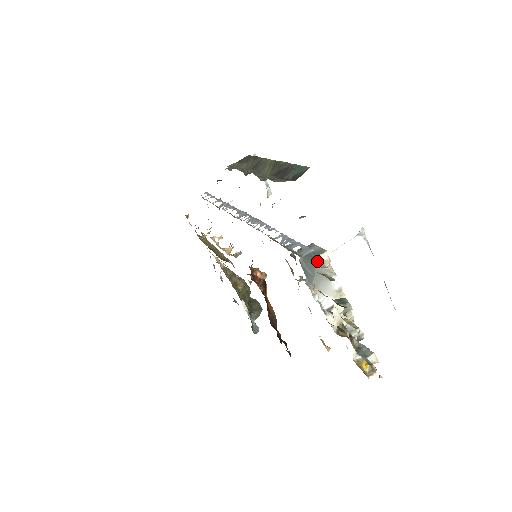
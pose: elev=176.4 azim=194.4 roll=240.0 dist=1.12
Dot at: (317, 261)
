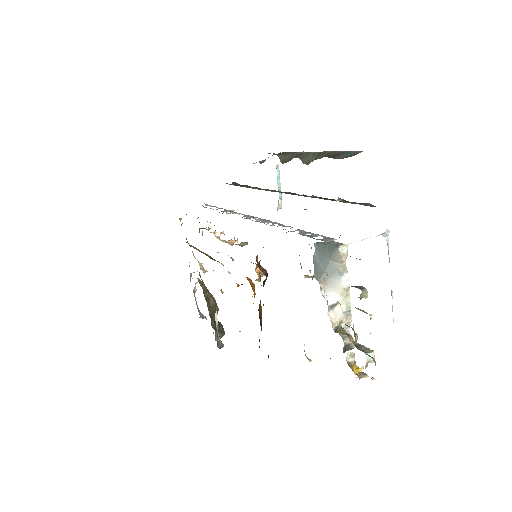
Dot at: (343, 244)
